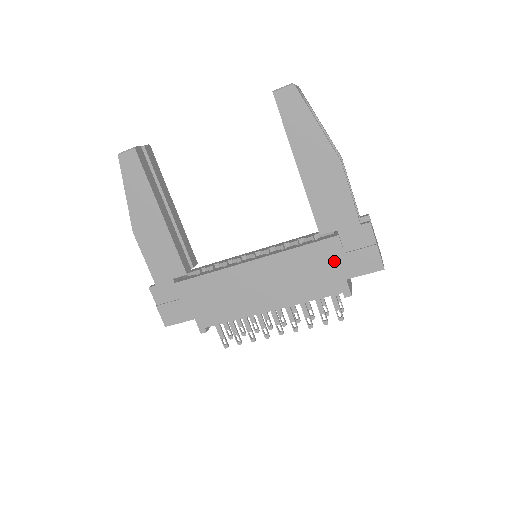
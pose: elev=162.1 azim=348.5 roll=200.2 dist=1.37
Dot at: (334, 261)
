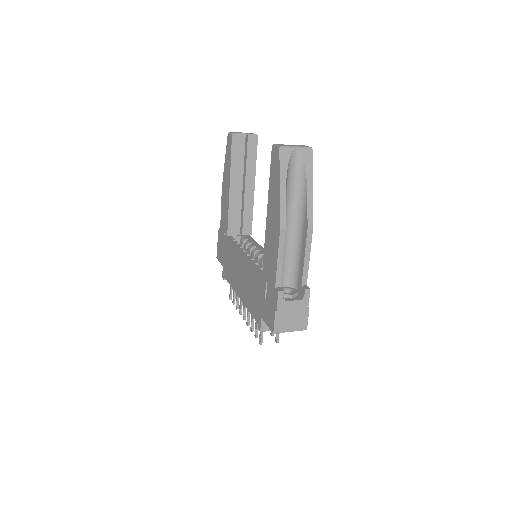
Dot at: (261, 298)
